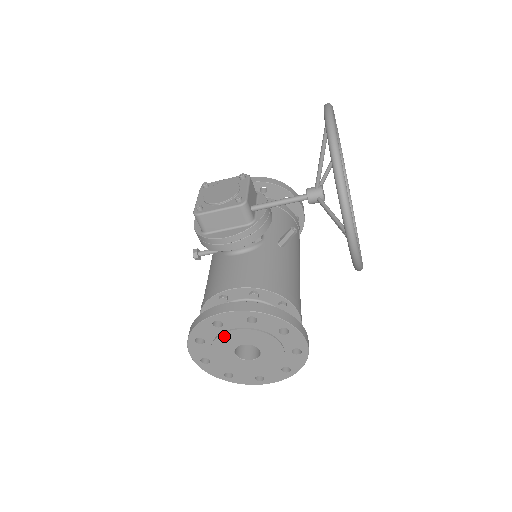
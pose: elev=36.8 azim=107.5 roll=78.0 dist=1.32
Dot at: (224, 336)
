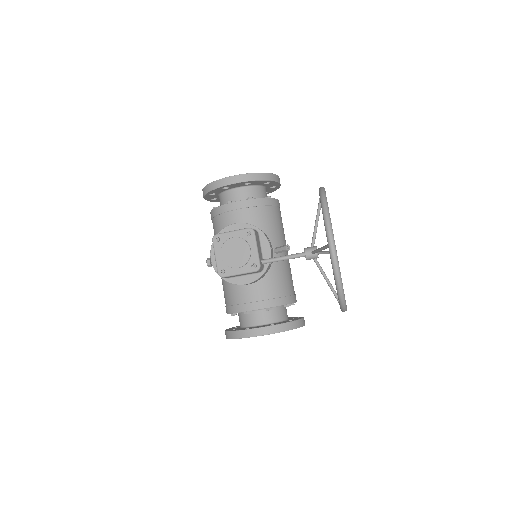
Dot at: occluded
